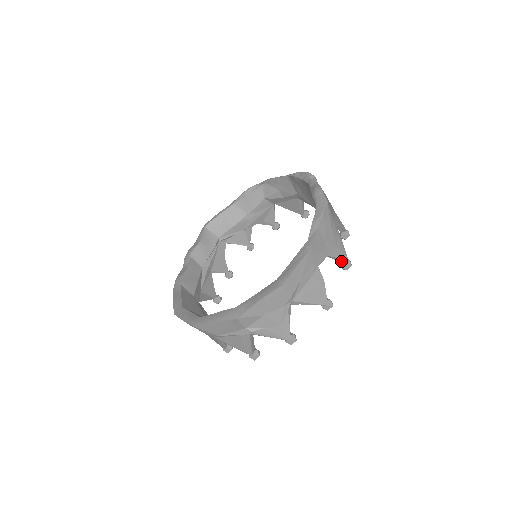
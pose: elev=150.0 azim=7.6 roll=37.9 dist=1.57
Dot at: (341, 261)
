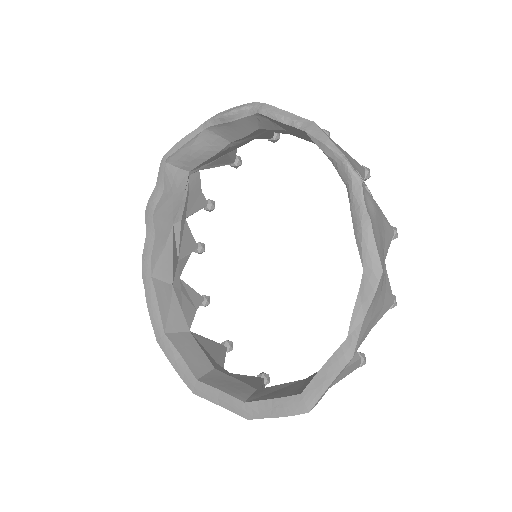
Dot at: occluded
